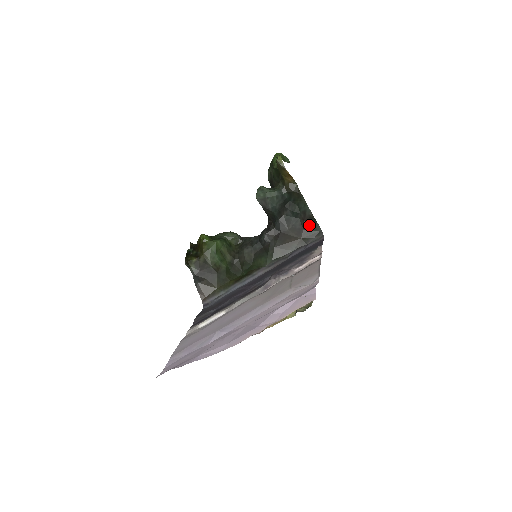
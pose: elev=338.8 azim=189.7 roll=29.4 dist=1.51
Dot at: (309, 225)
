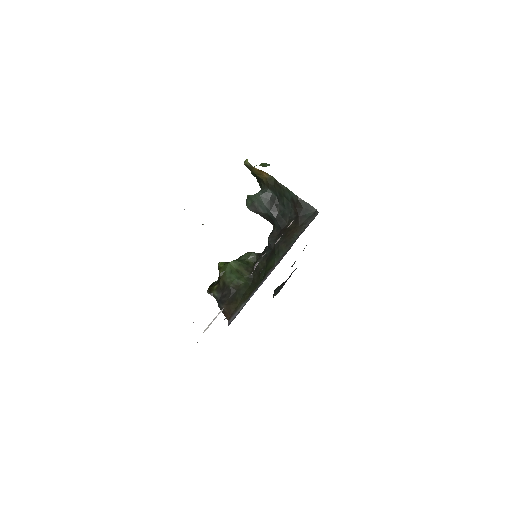
Dot at: (302, 210)
